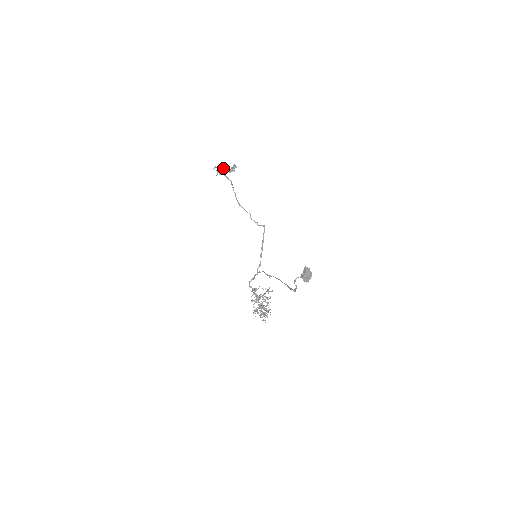
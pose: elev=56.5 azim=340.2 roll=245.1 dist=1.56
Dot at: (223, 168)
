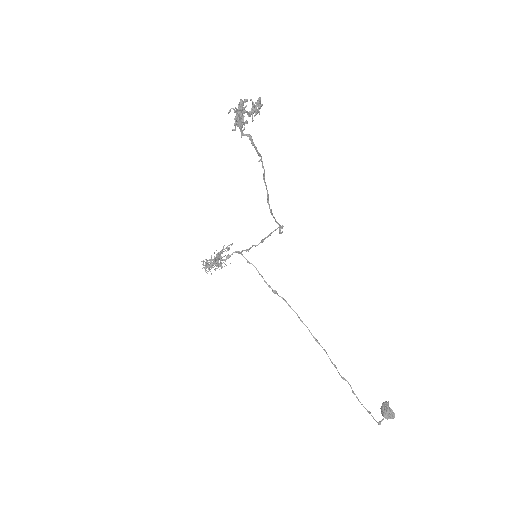
Dot at: (244, 109)
